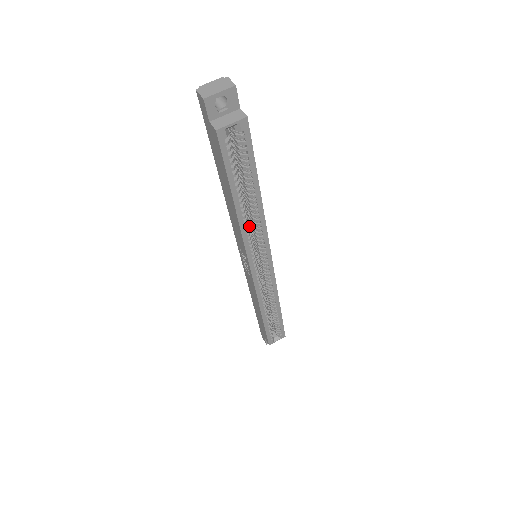
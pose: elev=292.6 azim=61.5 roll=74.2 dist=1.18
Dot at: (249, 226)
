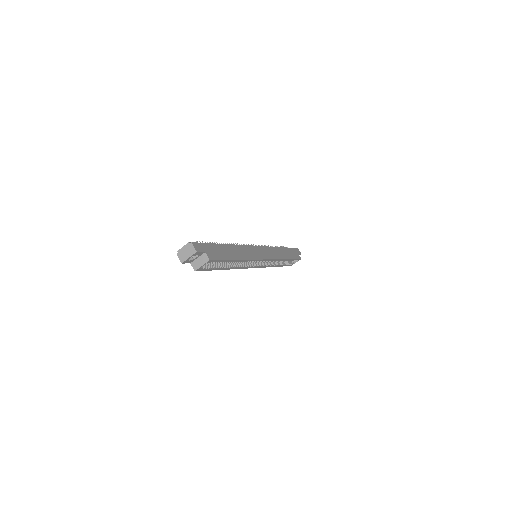
Dot at: (240, 263)
